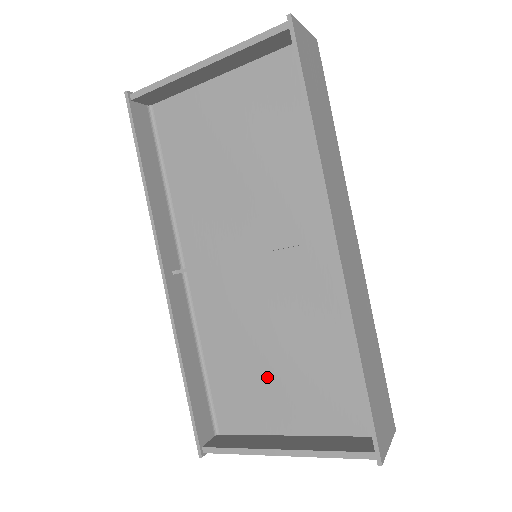
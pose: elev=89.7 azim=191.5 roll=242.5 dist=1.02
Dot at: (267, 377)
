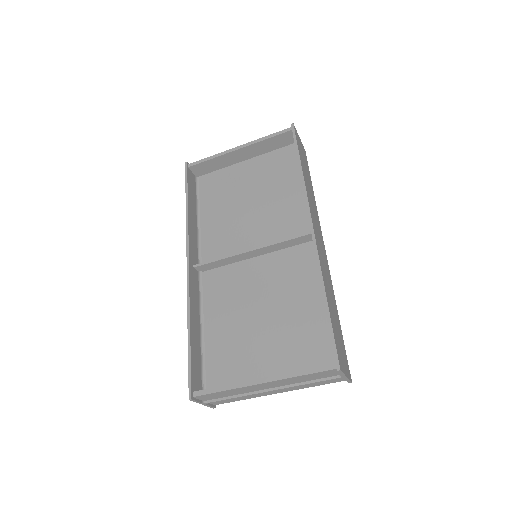
Dot at: (254, 338)
